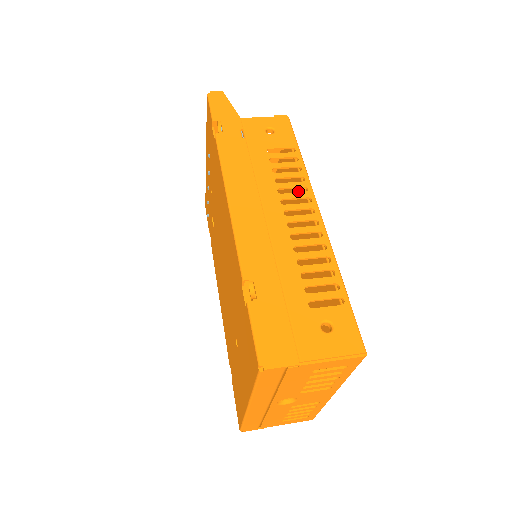
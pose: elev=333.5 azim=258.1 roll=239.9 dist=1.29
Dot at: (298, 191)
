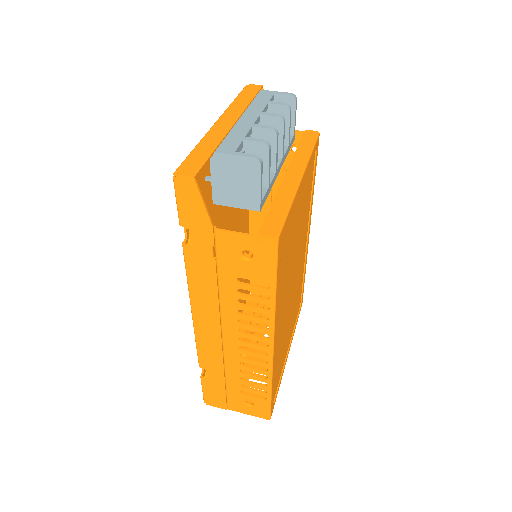
Dot at: occluded
